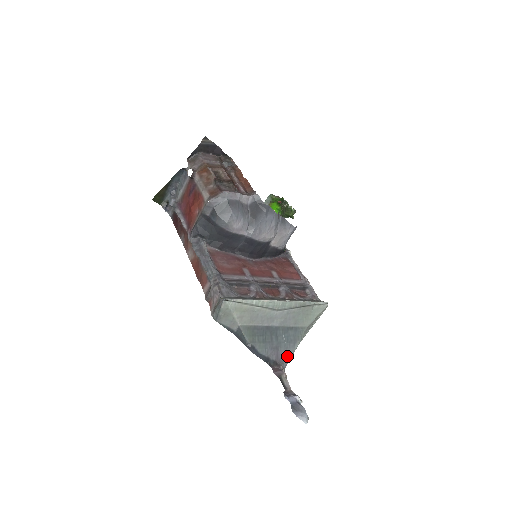
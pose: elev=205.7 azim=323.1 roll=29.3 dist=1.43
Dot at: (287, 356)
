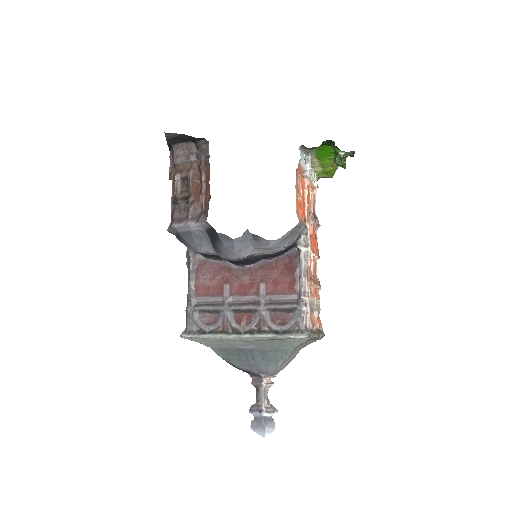
Dot at: (270, 370)
